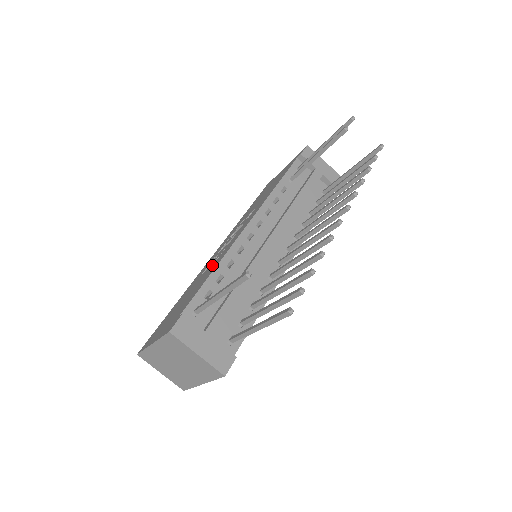
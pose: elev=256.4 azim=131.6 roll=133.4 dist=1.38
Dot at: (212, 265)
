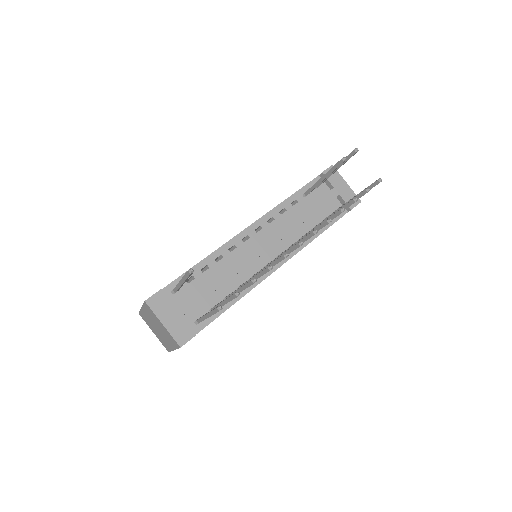
Dot at: occluded
